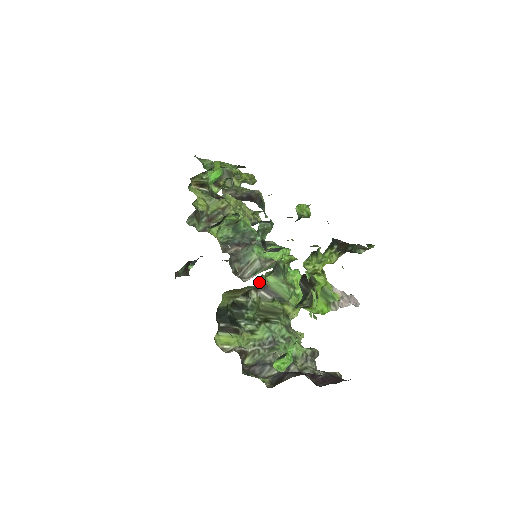
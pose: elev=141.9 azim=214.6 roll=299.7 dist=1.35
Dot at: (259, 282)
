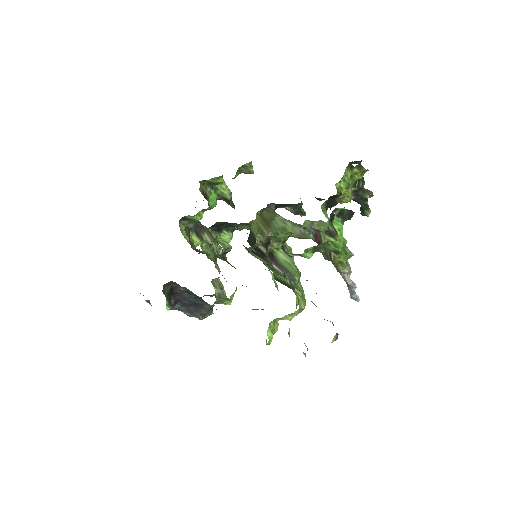
Dot at: (271, 254)
